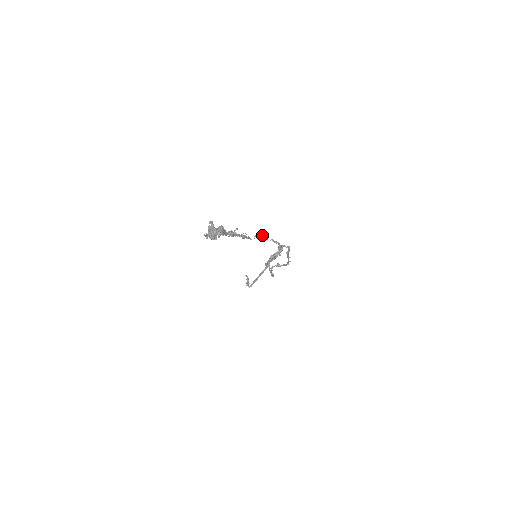
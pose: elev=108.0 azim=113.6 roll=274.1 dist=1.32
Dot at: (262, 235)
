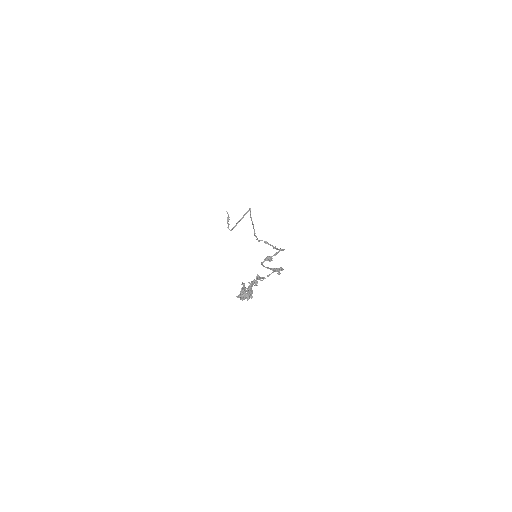
Dot at: (273, 271)
